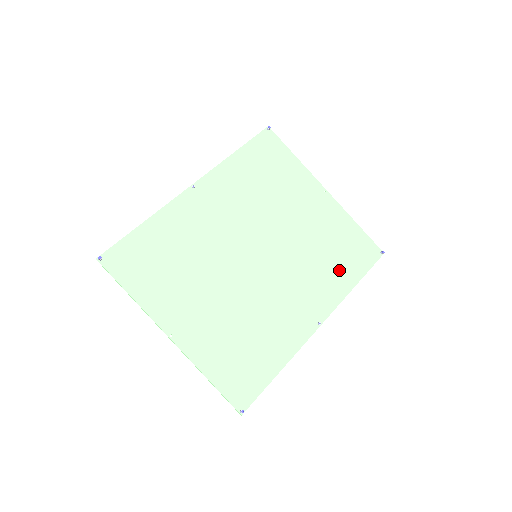
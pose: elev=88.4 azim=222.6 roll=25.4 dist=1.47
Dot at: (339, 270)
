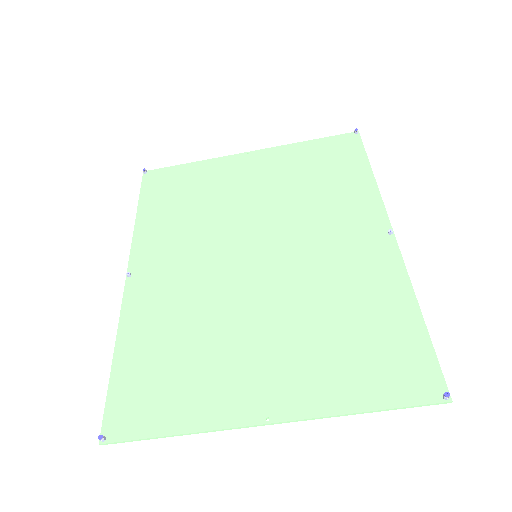
Dot at: (342, 181)
